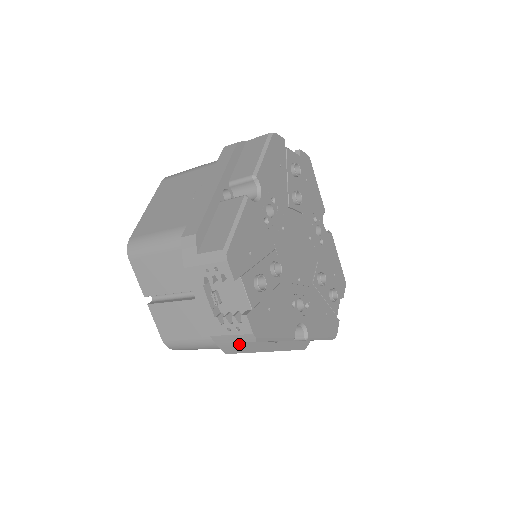
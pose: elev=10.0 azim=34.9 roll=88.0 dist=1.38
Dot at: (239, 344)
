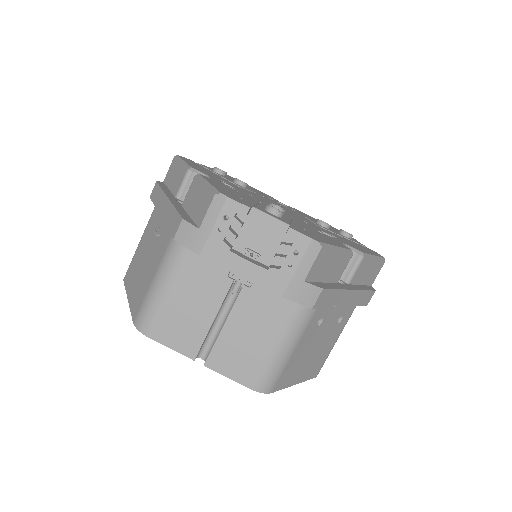
Dot at: (313, 283)
